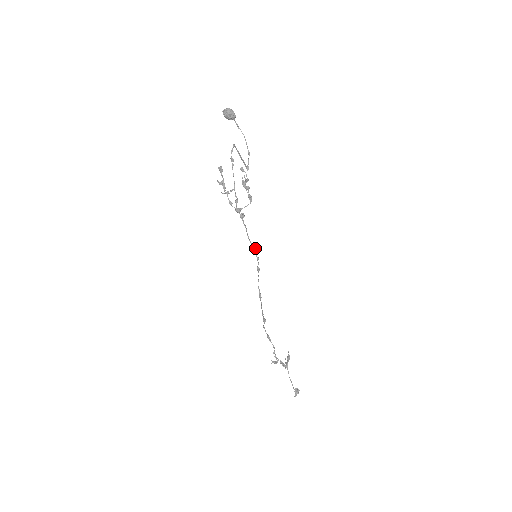
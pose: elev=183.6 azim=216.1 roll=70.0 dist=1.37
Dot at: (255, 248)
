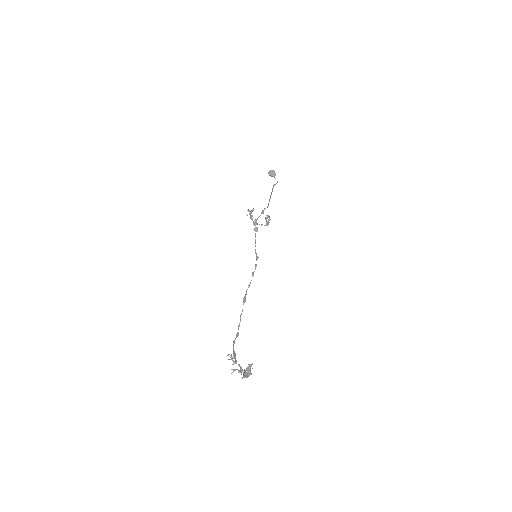
Dot at: (257, 256)
